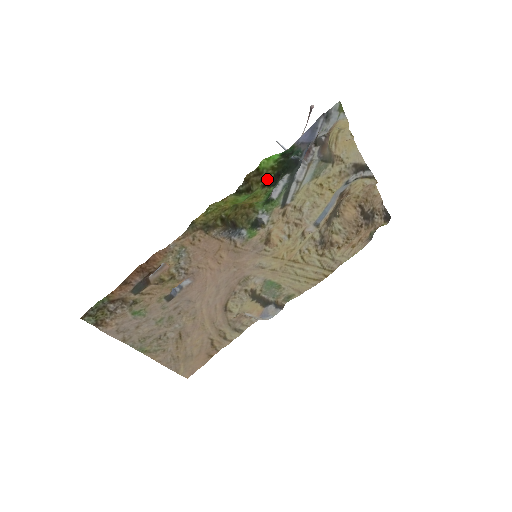
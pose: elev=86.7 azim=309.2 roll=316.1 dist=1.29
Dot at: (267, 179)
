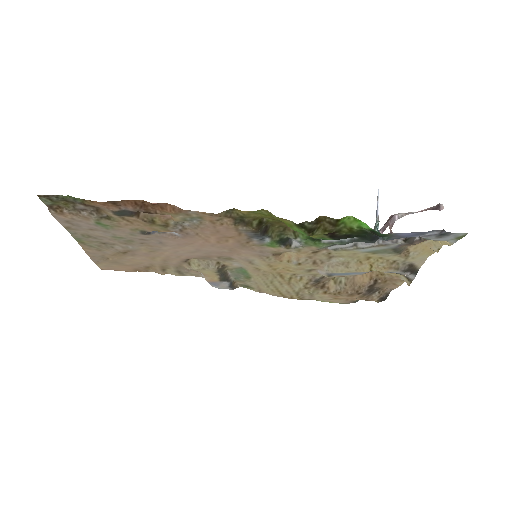
Dot at: (336, 232)
